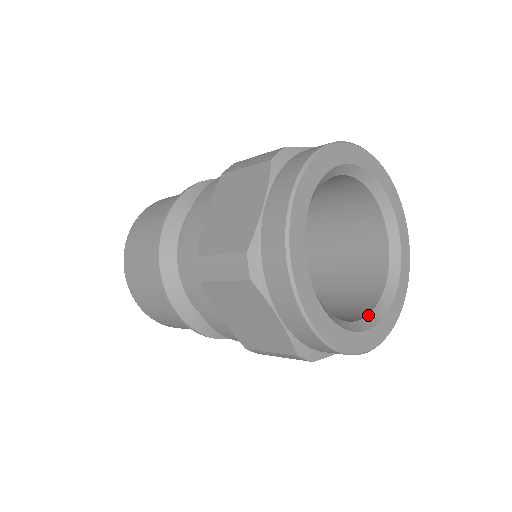
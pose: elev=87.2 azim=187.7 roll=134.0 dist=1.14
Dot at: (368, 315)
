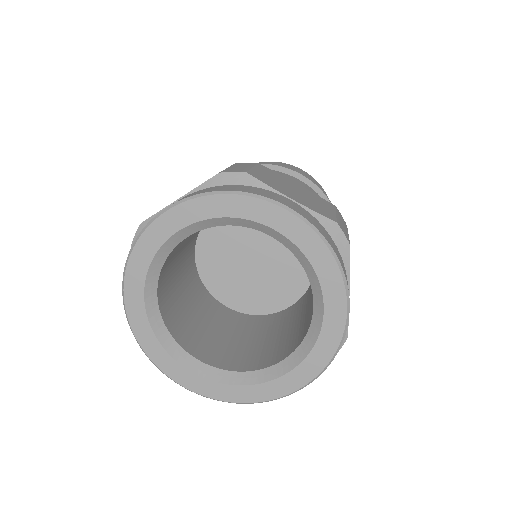
Dot at: (287, 357)
